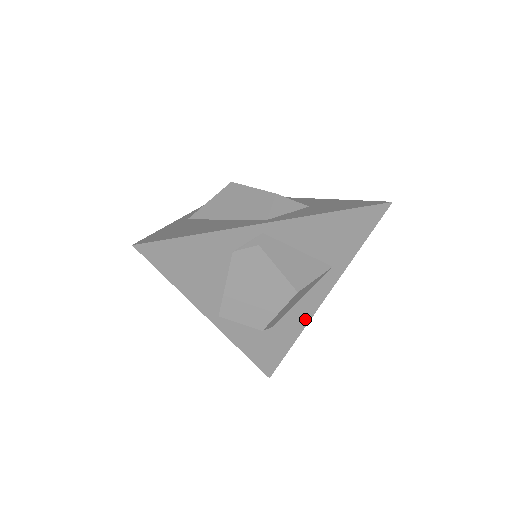
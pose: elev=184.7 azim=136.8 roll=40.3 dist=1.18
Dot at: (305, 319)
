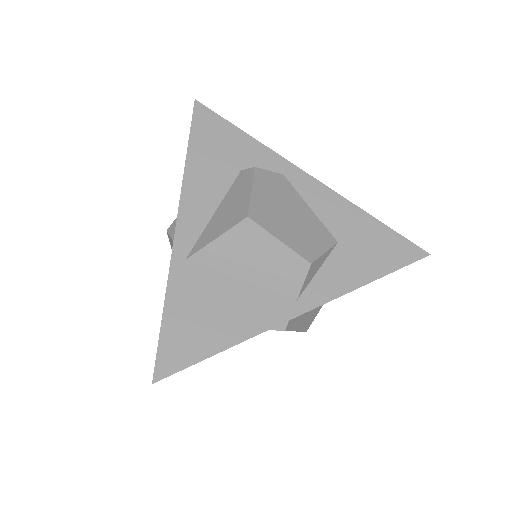
Dot at: occluded
